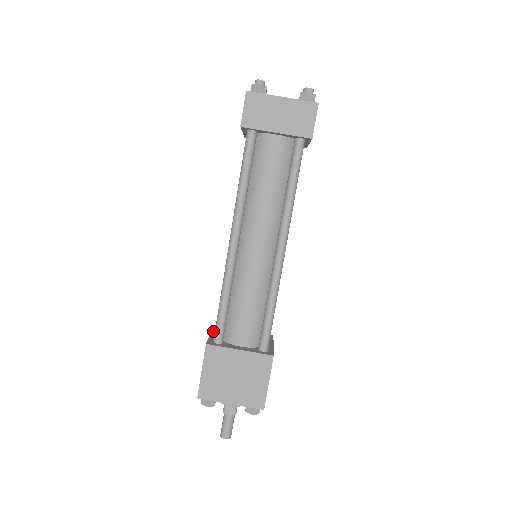
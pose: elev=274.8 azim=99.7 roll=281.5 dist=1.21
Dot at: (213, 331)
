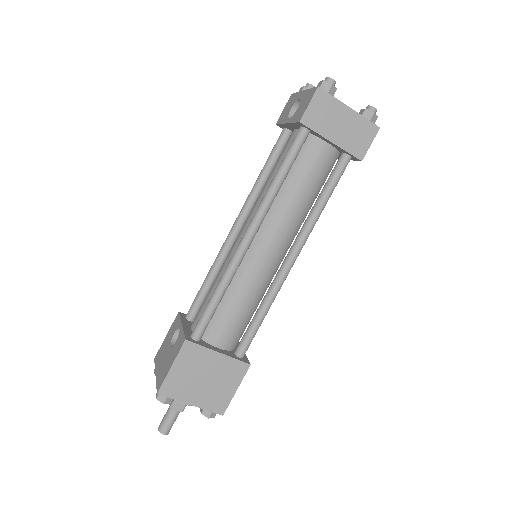
Dot at: (182, 320)
